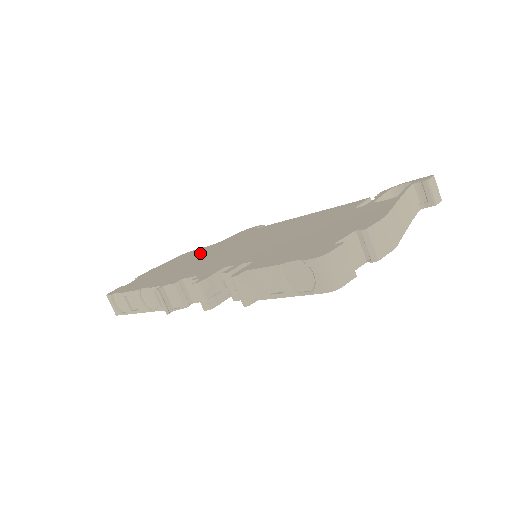
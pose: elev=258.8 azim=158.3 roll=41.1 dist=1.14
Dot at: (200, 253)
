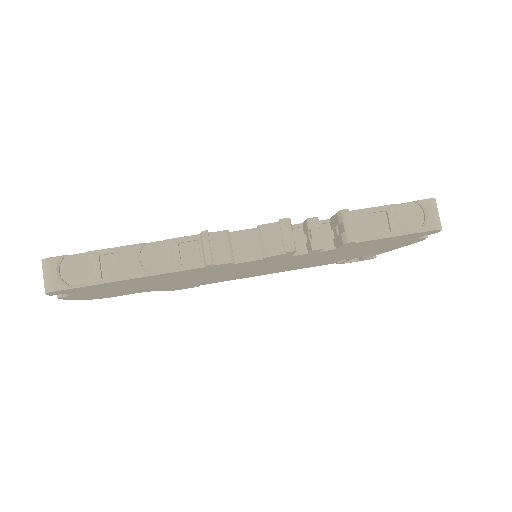
Dot at: occluded
